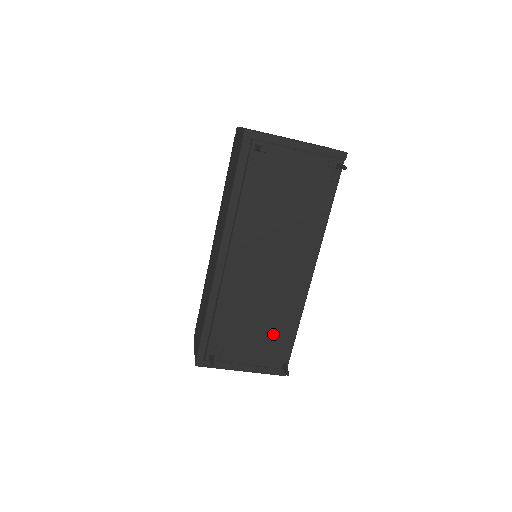
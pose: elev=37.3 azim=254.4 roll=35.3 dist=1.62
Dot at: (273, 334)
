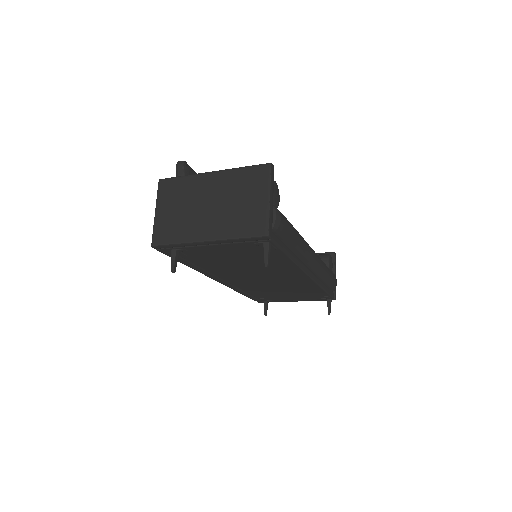
Dot at: (304, 293)
